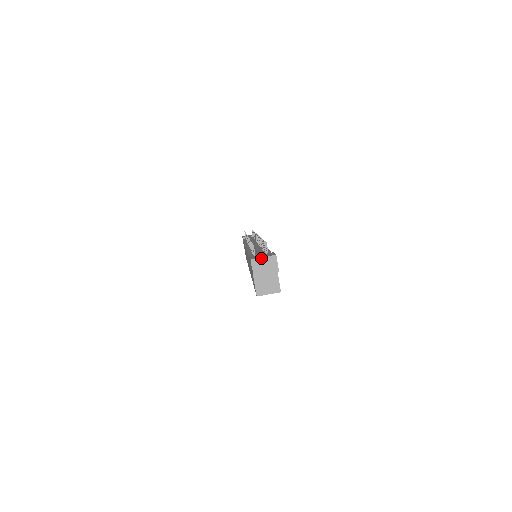
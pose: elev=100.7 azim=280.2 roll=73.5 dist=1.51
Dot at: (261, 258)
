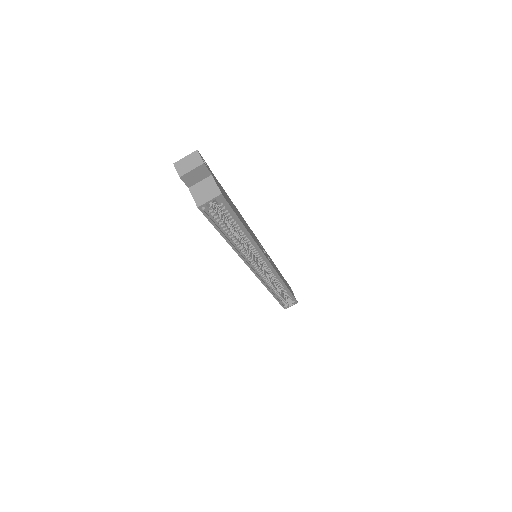
Dot at: (183, 159)
